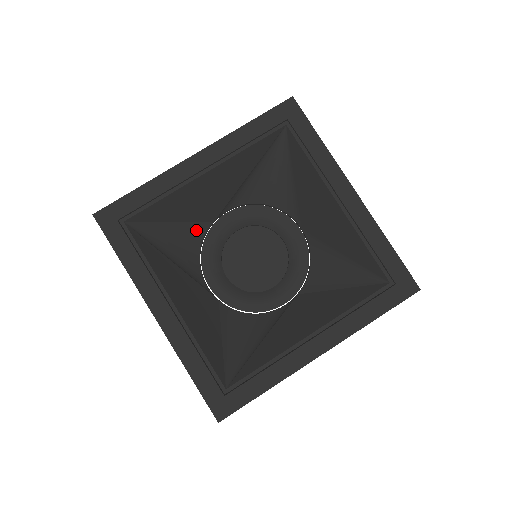
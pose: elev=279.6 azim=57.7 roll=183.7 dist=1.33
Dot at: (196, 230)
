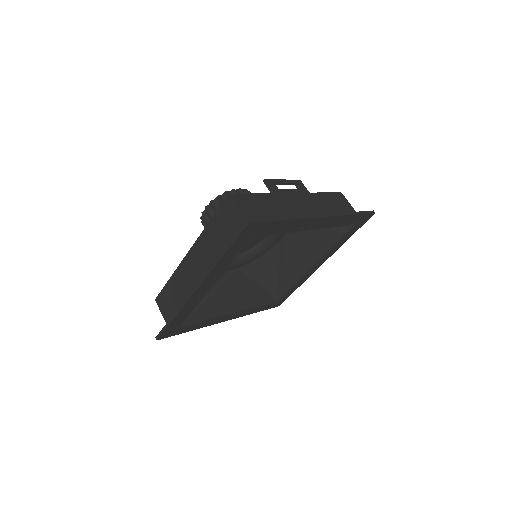
Dot at: occluded
